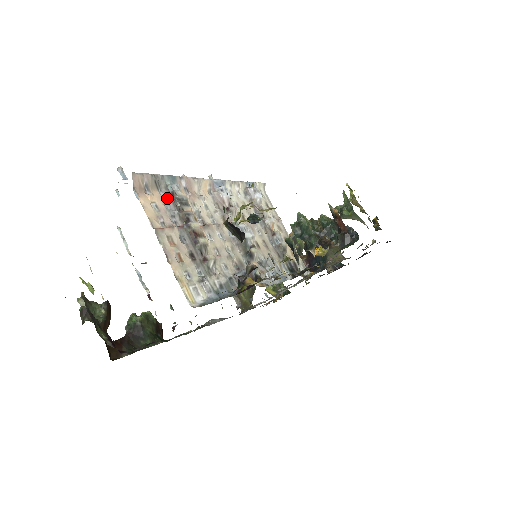
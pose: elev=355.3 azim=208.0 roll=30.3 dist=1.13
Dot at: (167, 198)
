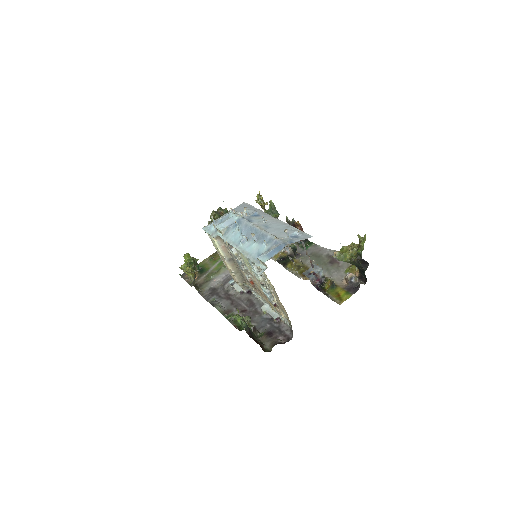
Dot at: (303, 244)
